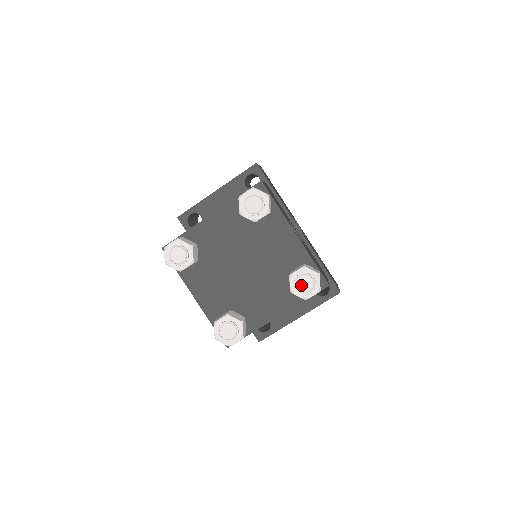
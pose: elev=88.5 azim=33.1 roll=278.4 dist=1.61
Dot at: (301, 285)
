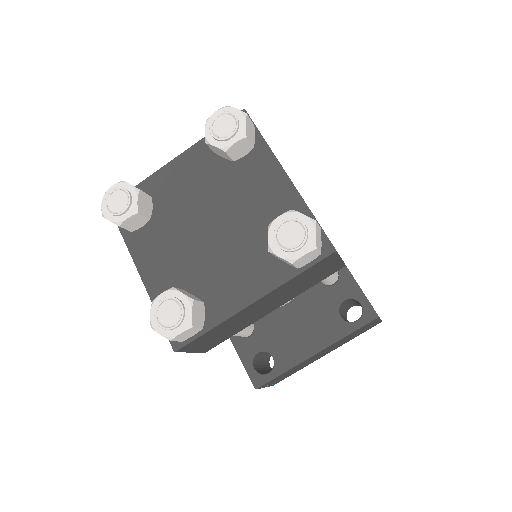
Dot at: (284, 237)
